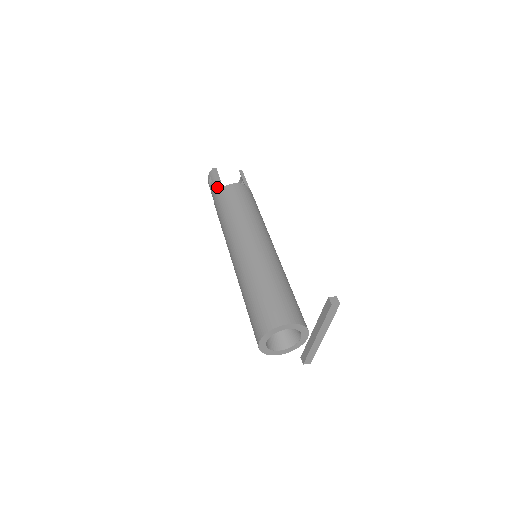
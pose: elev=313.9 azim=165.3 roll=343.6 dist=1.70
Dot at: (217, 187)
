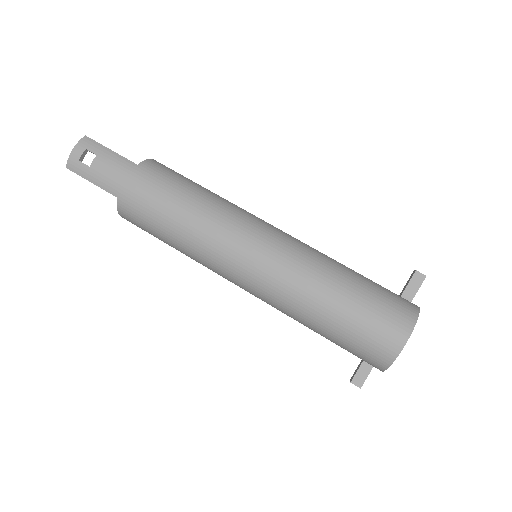
Dot at: (125, 162)
